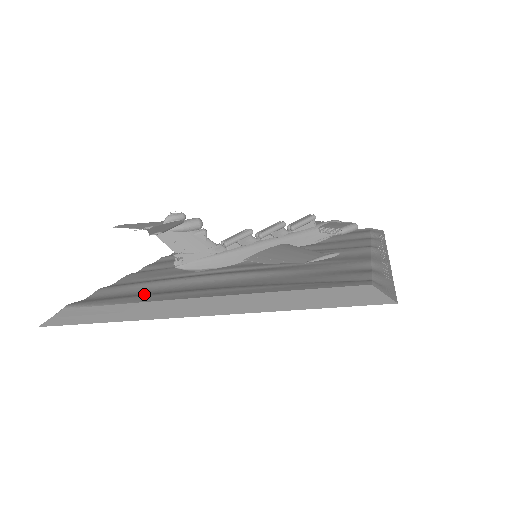
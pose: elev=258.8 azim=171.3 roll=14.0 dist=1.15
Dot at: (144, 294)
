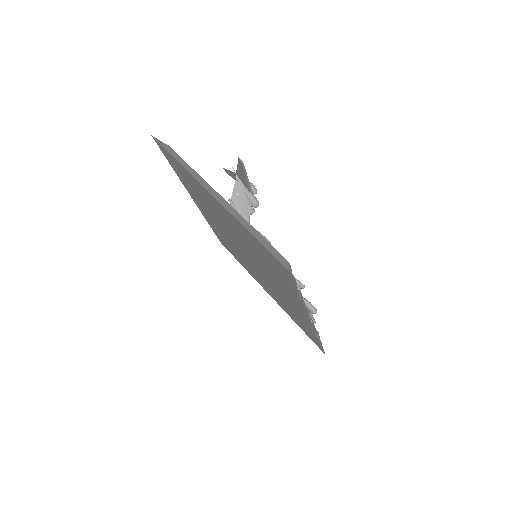
Dot at: occluded
